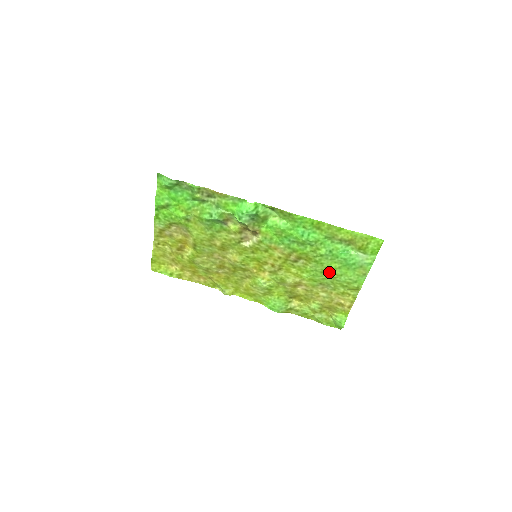
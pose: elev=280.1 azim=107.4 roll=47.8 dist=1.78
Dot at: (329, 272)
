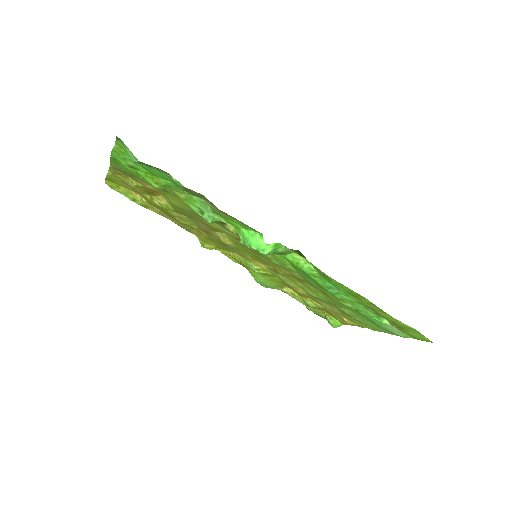
Dot at: (344, 308)
